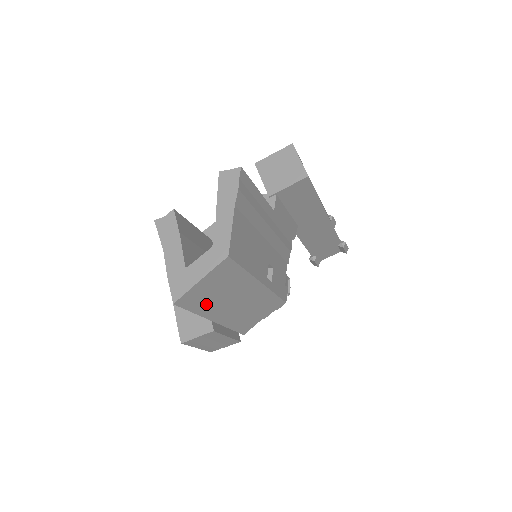
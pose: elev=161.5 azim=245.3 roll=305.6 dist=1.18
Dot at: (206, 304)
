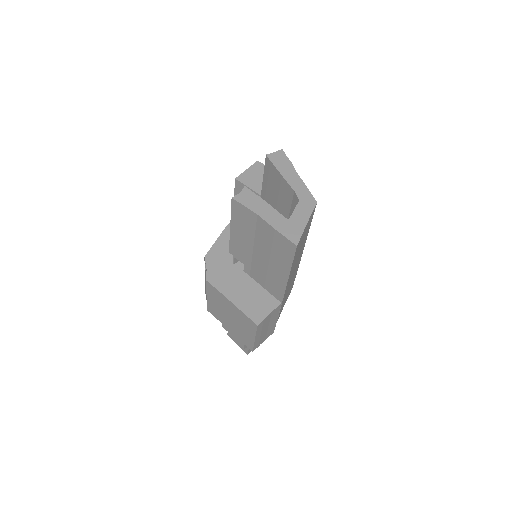
Dot at: (295, 259)
